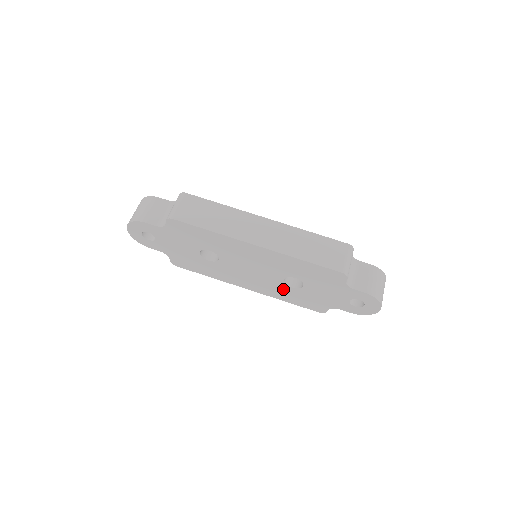
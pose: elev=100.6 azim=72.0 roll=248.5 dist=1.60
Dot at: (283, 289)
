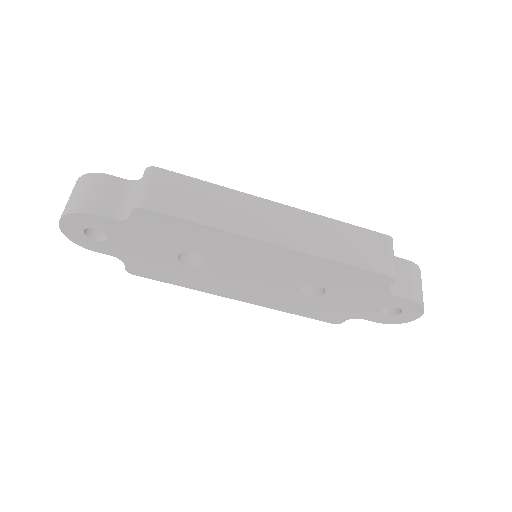
Dot at: (291, 298)
